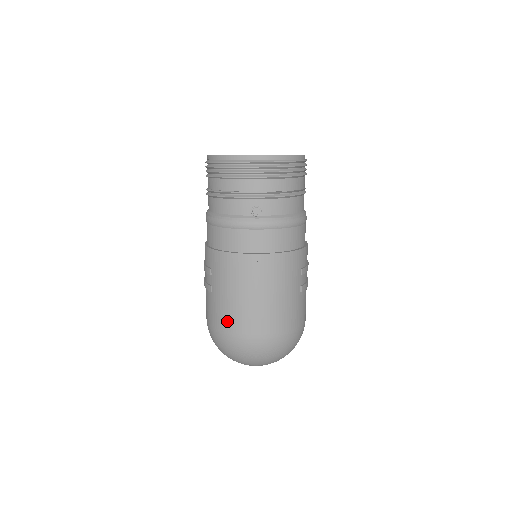
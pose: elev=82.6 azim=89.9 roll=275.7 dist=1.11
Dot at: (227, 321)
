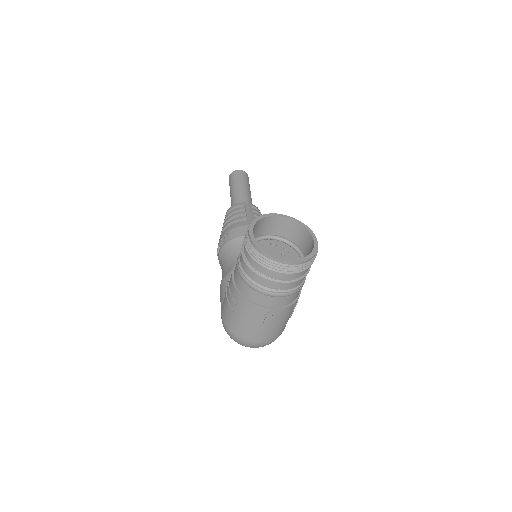
Dot at: (241, 332)
